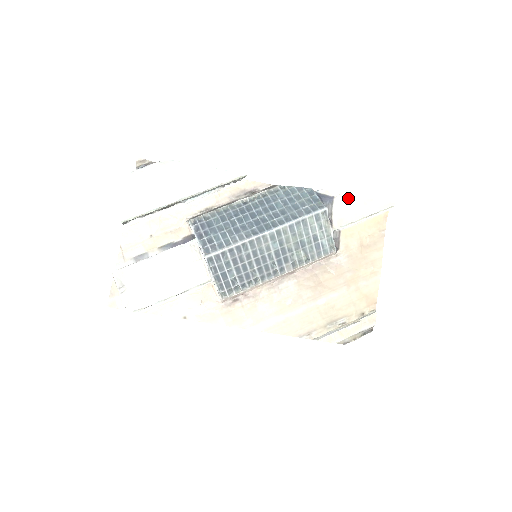
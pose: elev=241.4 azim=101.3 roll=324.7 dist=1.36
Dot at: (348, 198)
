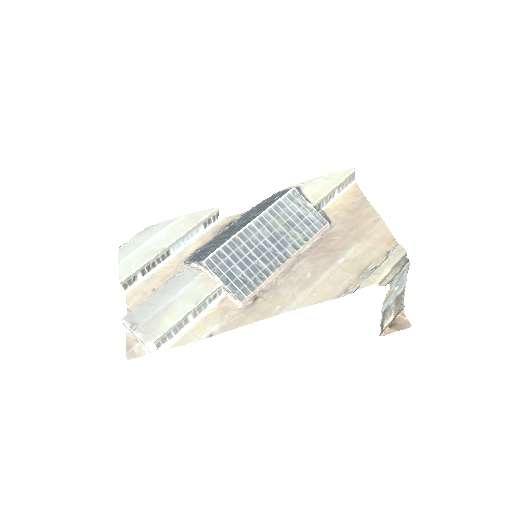
Dot at: (311, 182)
